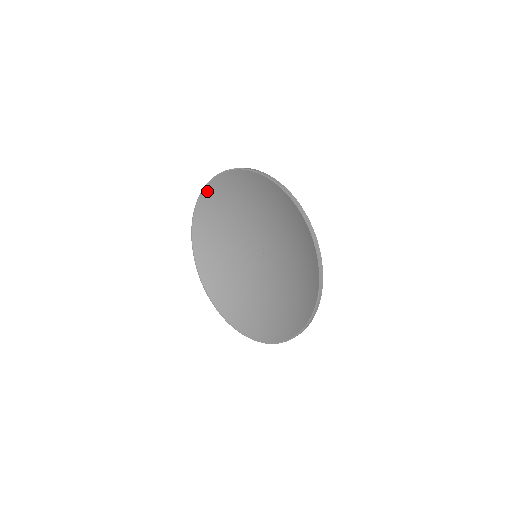
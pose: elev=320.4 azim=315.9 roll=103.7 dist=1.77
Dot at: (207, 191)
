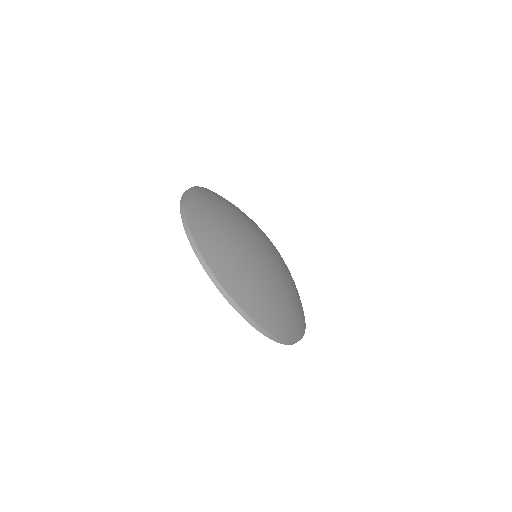
Dot at: occluded
